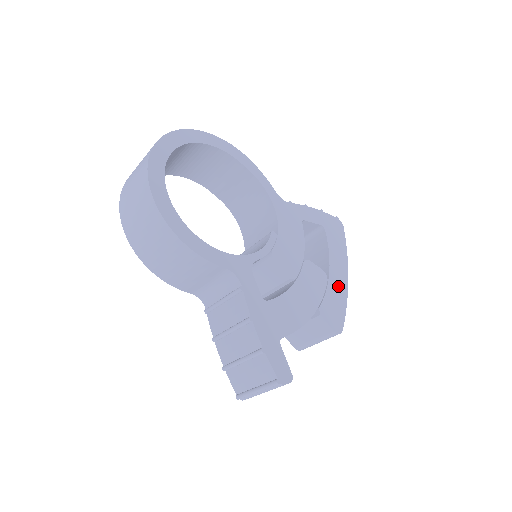
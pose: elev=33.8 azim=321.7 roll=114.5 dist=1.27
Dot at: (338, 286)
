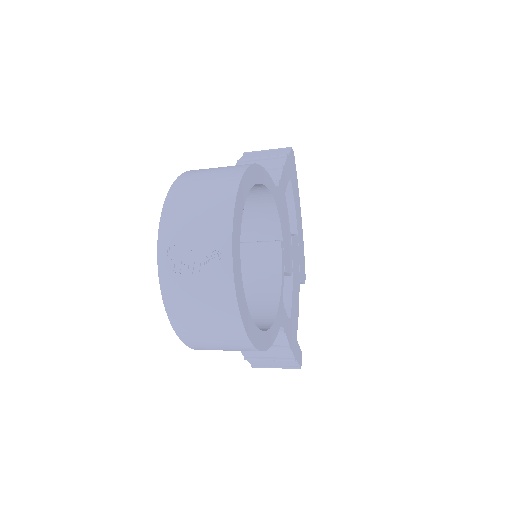
Dot at: (300, 236)
